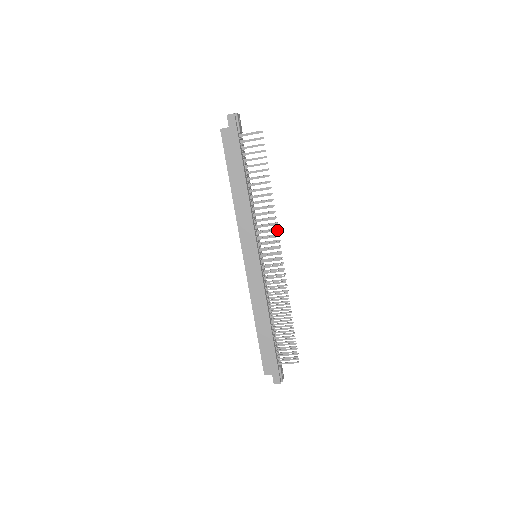
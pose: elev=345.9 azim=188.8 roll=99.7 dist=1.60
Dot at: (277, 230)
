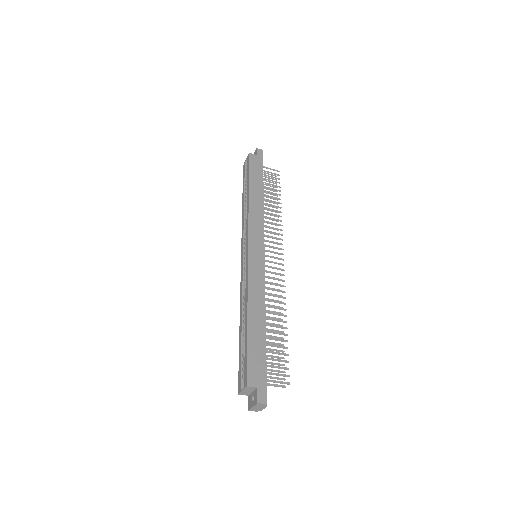
Dot at: (282, 239)
